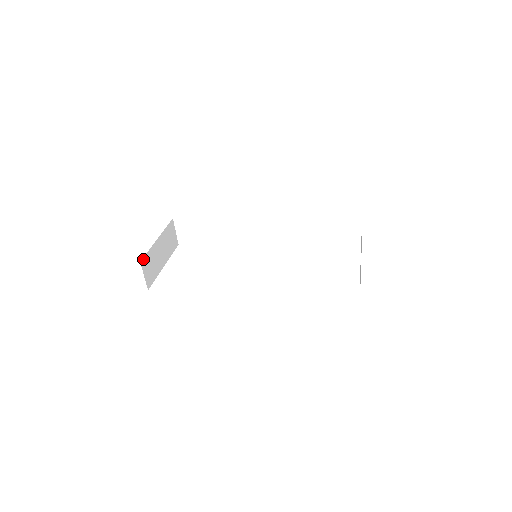
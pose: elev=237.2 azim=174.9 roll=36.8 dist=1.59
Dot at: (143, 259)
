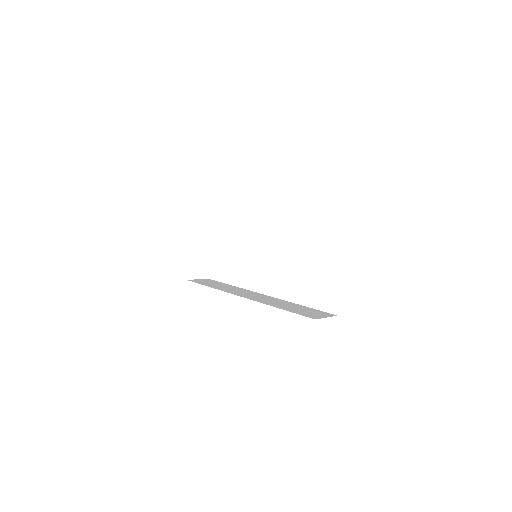
Dot at: (188, 274)
